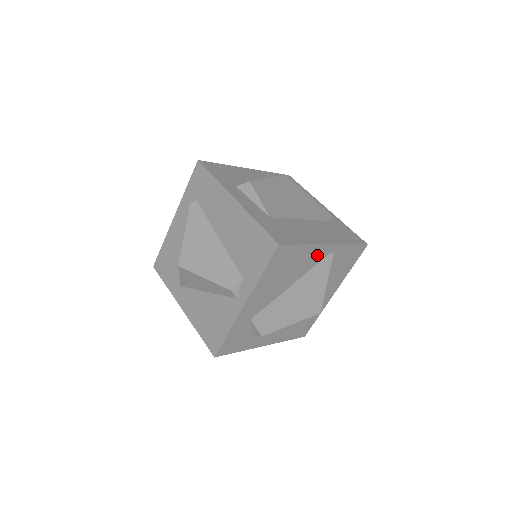
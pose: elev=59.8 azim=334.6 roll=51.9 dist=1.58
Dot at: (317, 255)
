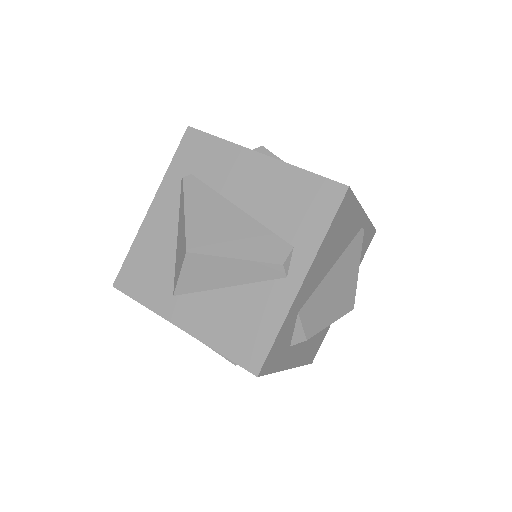
Dot at: (356, 225)
